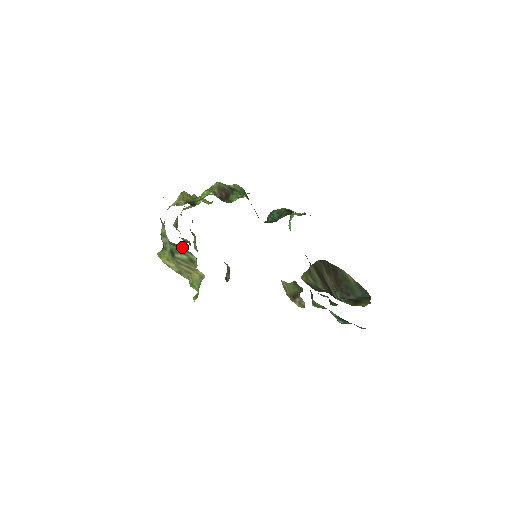
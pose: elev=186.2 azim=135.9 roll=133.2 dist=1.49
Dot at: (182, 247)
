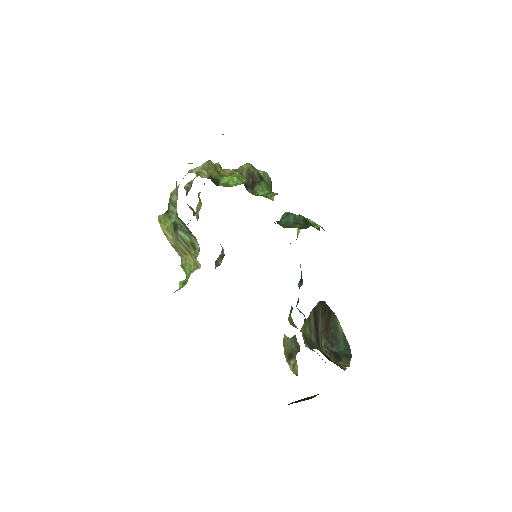
Dot at: occluded
